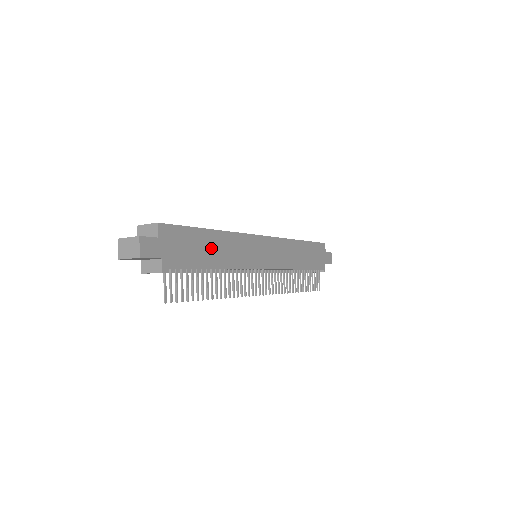
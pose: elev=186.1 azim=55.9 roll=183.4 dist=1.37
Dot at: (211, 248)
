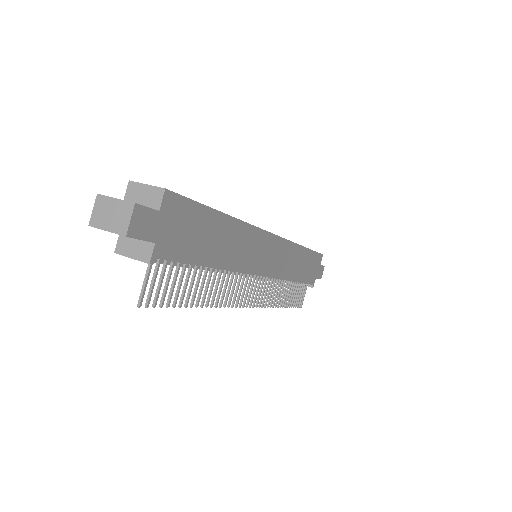
Dot at: (217, 239)
